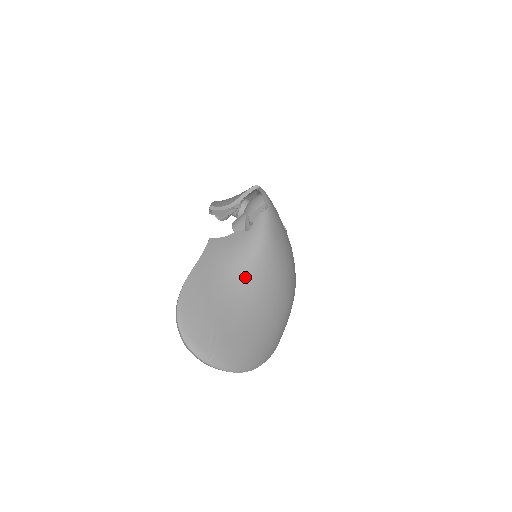
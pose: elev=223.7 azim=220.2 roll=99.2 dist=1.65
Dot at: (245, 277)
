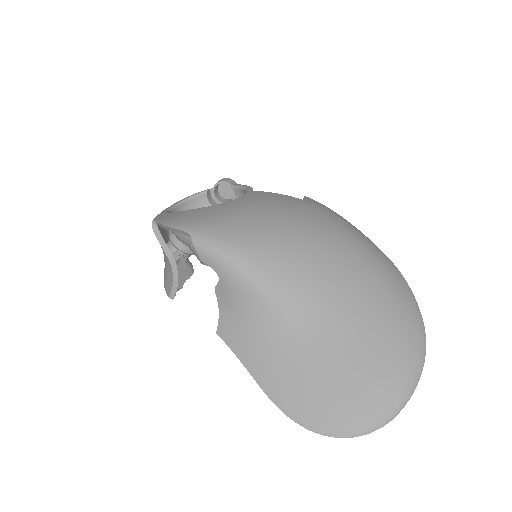
Dot at: (288, 307)
